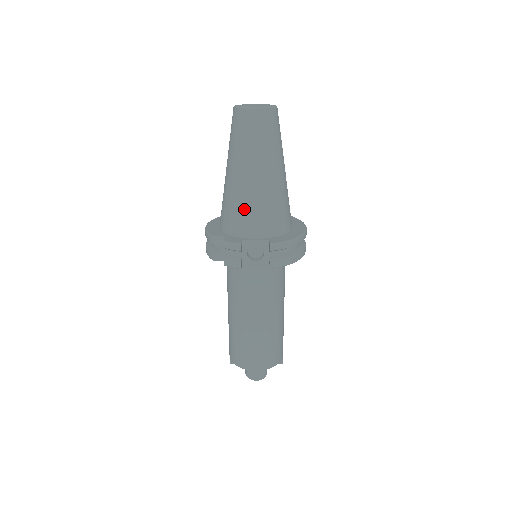
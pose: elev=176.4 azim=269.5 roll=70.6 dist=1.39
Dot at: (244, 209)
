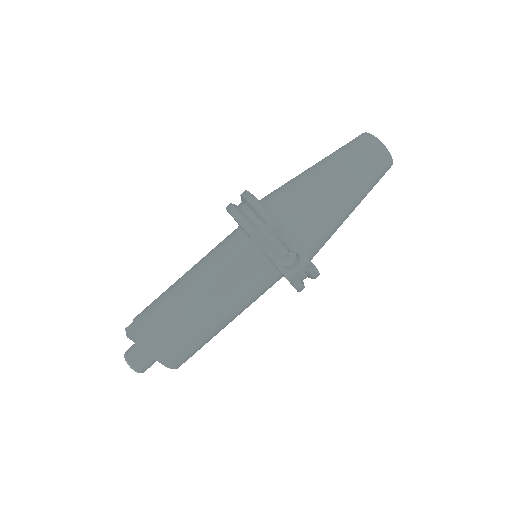
Dot at: (316, 218)
